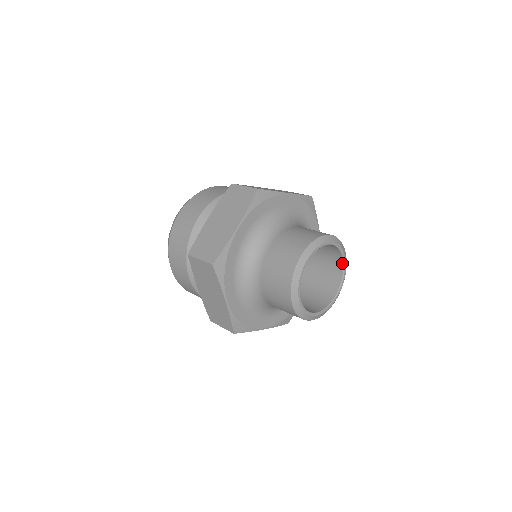
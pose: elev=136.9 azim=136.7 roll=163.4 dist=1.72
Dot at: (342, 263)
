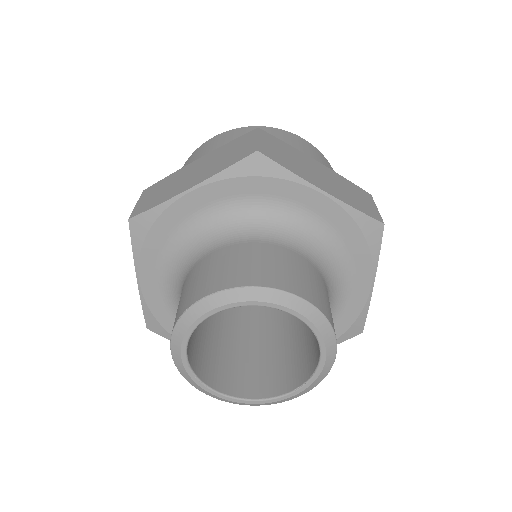
Dot at: (318, 358)
